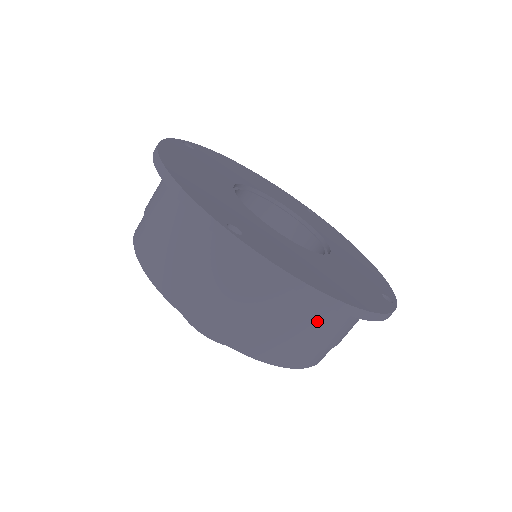
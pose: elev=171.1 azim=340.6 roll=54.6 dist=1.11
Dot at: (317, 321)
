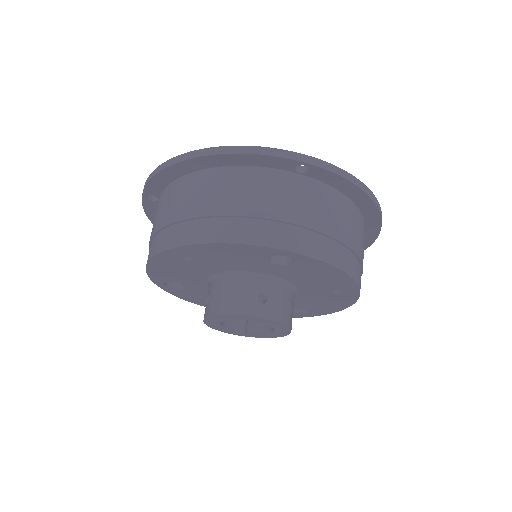
Dot at: (361, 234)
